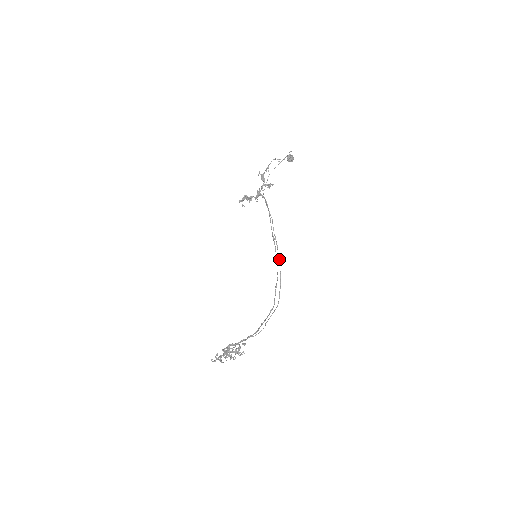
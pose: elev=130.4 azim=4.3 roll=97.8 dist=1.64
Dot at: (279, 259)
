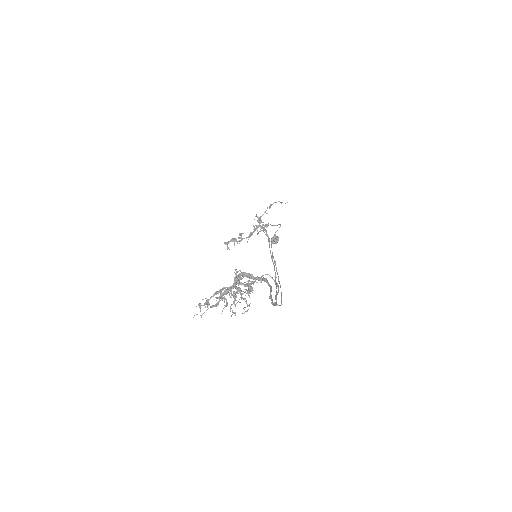
Dot at: occluded
